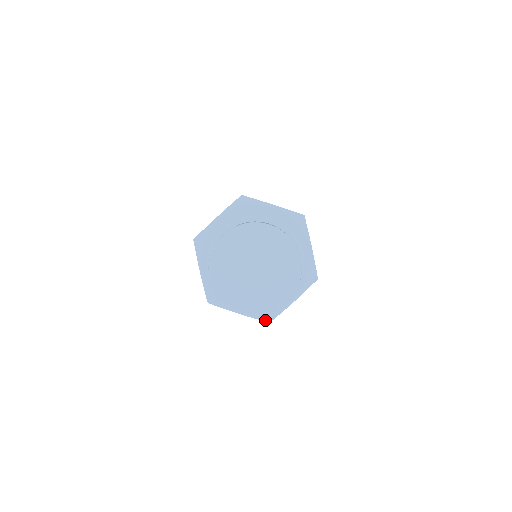
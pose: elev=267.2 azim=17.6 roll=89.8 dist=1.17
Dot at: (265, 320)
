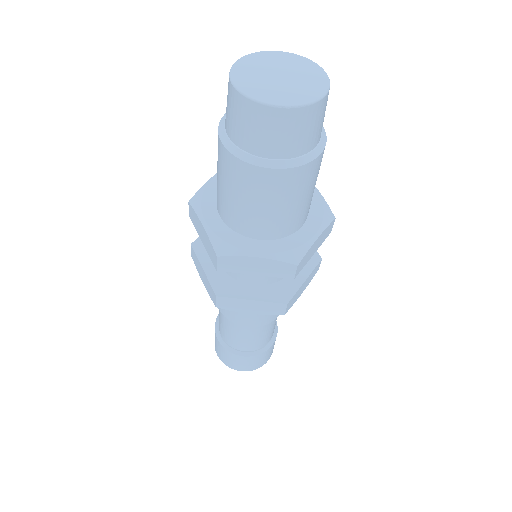
Dot at: (216, 250)
